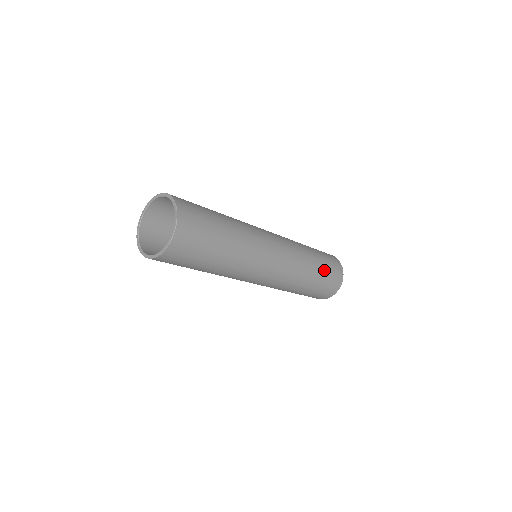
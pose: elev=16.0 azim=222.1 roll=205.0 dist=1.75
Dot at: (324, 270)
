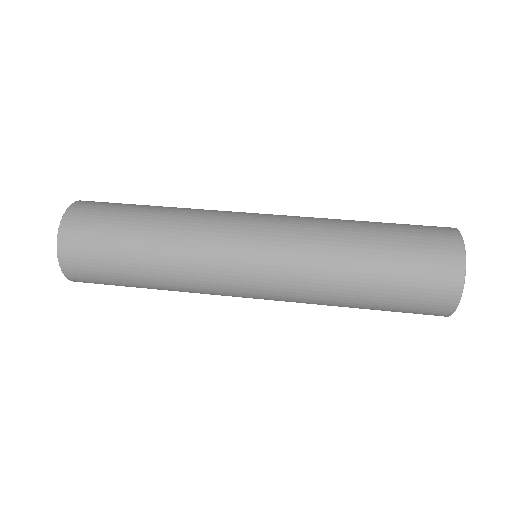
Dot at: occluded
